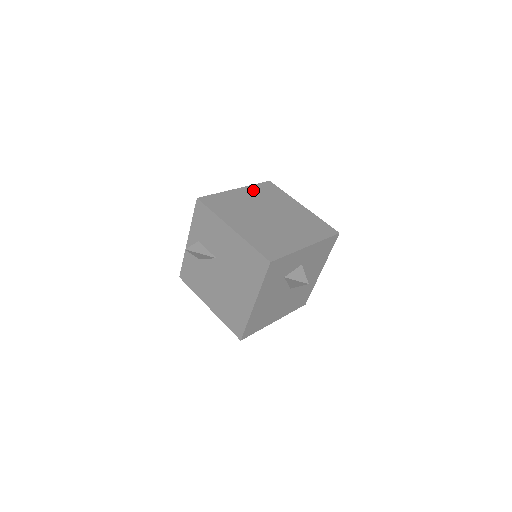
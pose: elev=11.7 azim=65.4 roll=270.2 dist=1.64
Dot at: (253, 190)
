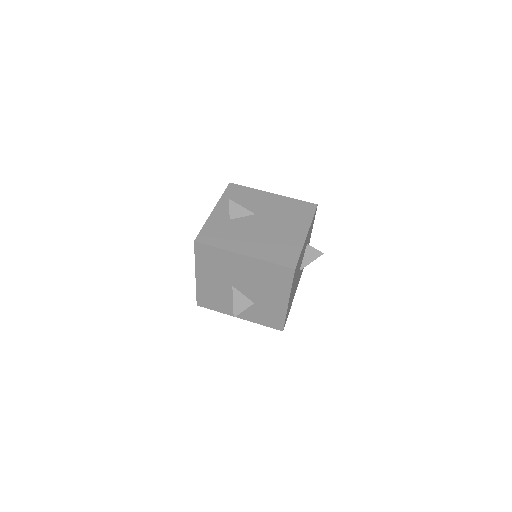
Dot at: occluded
